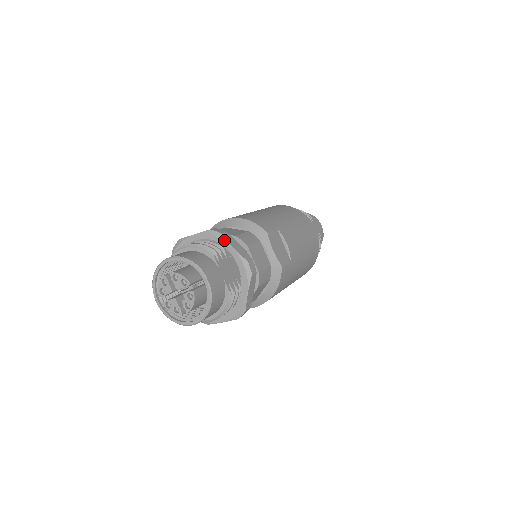
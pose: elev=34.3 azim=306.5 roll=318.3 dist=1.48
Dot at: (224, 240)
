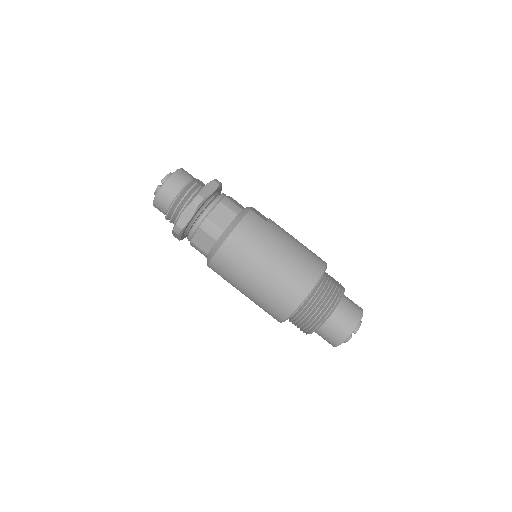
Dot at: occluded
